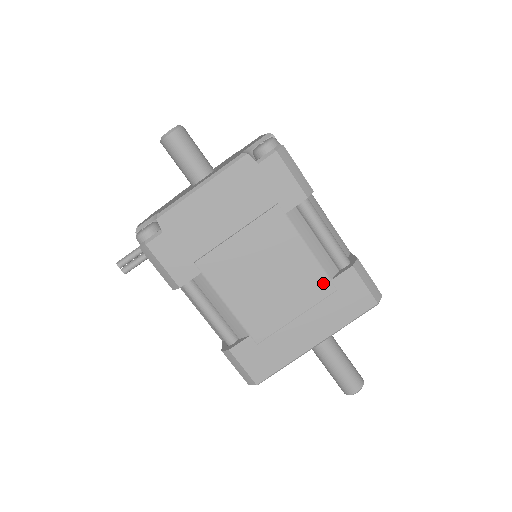
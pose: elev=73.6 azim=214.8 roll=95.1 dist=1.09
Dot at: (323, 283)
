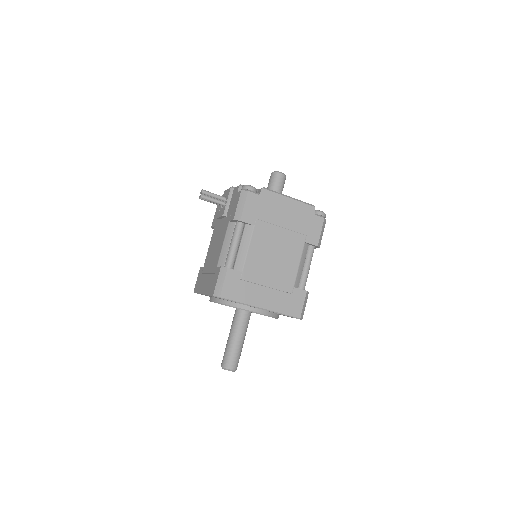
Dot at: (290, 285)
